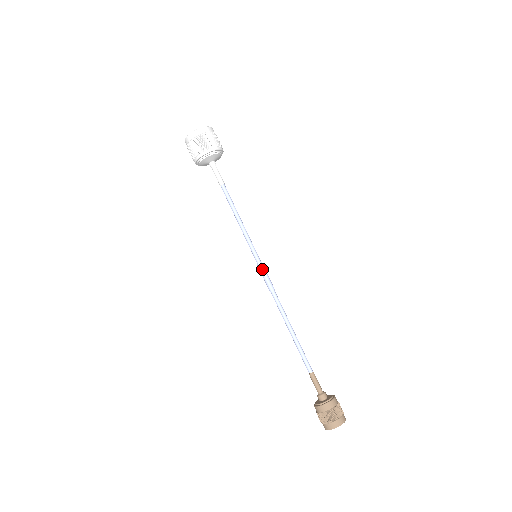
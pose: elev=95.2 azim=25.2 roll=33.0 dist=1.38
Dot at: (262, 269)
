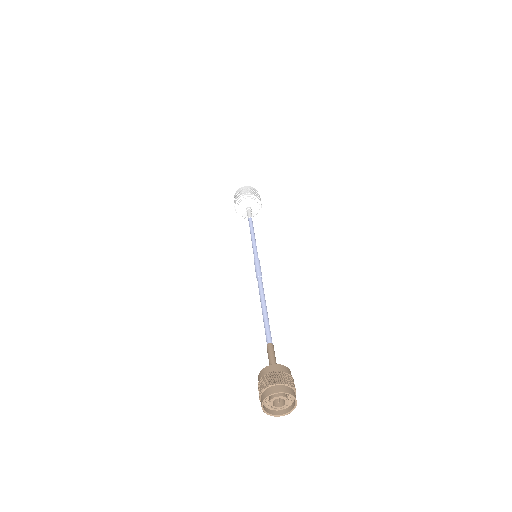
Dot at: (258, 262)
